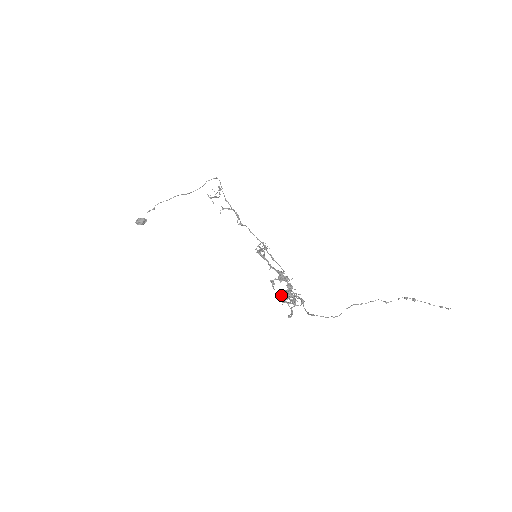
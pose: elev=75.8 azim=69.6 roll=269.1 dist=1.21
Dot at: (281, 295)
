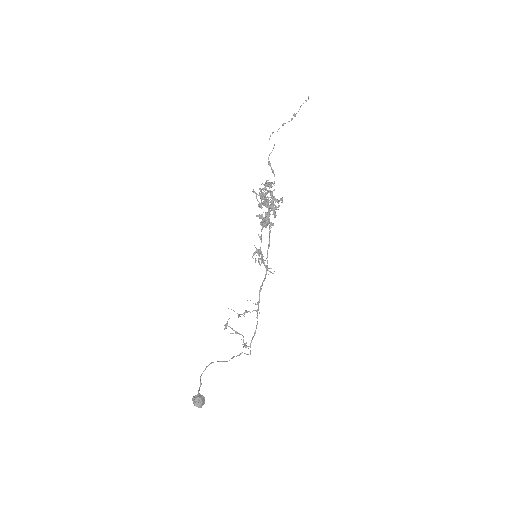
Dot at: (265, 206)
